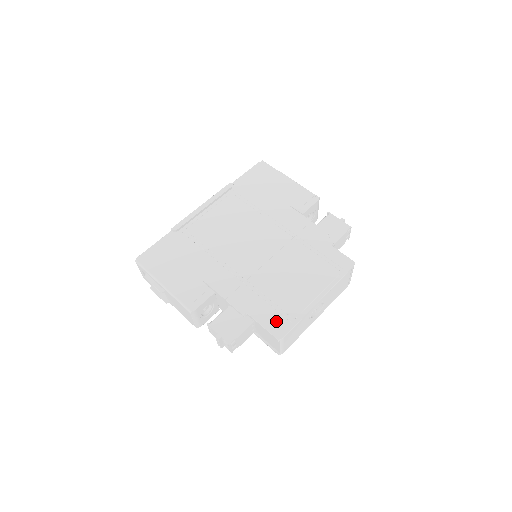
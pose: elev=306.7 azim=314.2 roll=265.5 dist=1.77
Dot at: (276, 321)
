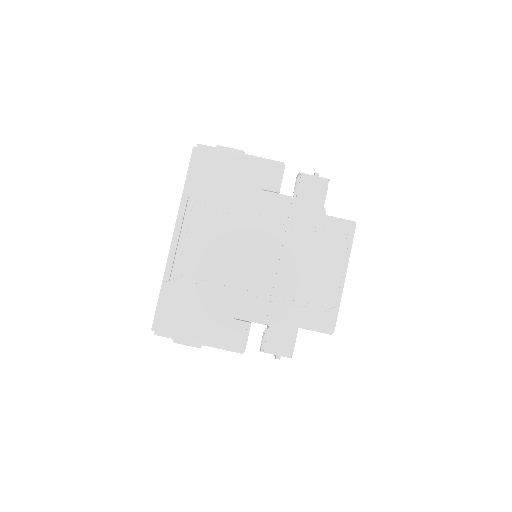
Dot at: (320, 319)
